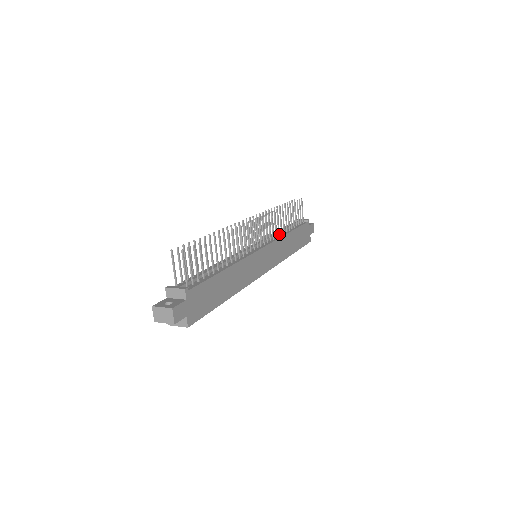
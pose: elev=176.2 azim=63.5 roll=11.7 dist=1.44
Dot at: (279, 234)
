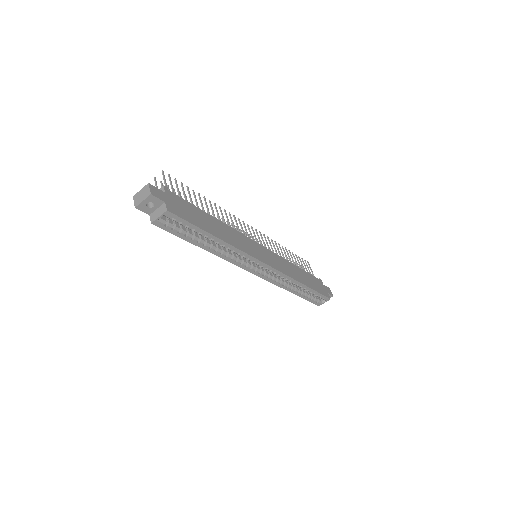
Dot at: occluded
